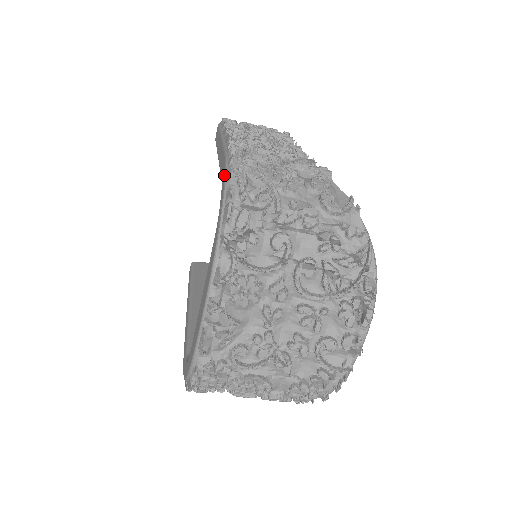
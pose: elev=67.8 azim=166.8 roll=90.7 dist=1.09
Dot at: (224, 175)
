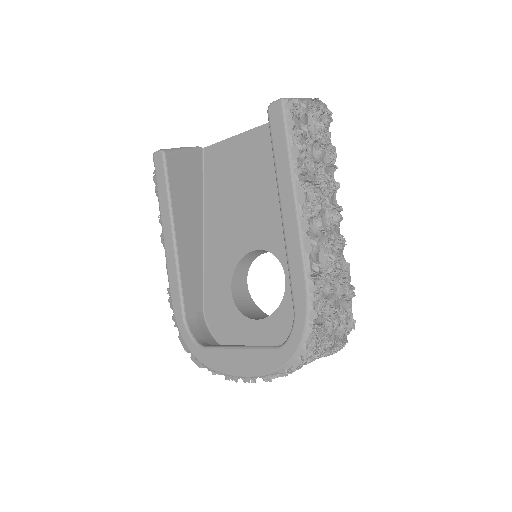
Dot at: (304, 326)
